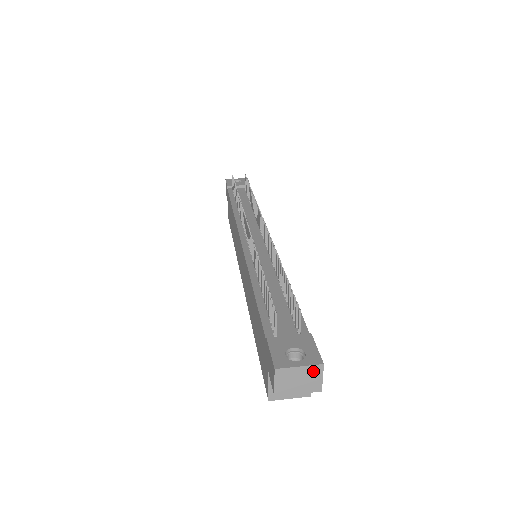
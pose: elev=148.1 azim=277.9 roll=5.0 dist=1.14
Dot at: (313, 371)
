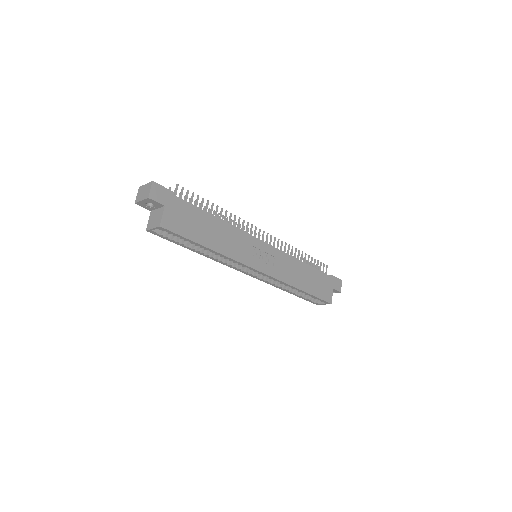
Dot at: (149, 186)
